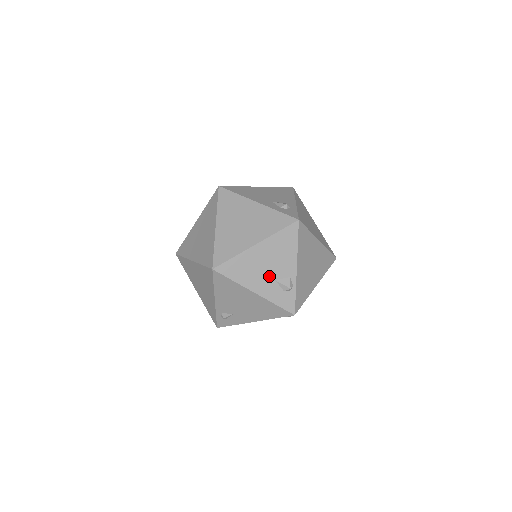
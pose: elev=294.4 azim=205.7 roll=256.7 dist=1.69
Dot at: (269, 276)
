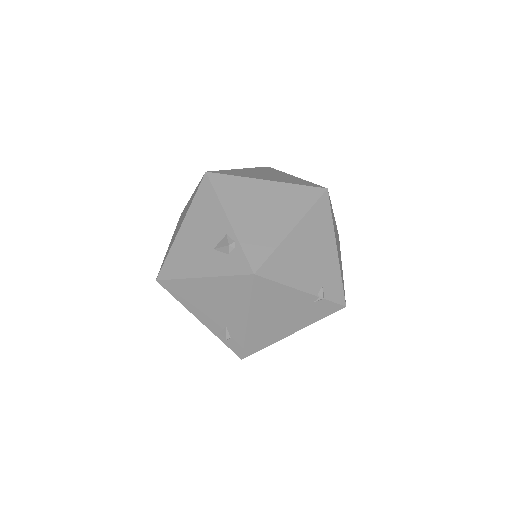
Dot at: (206, 249)
